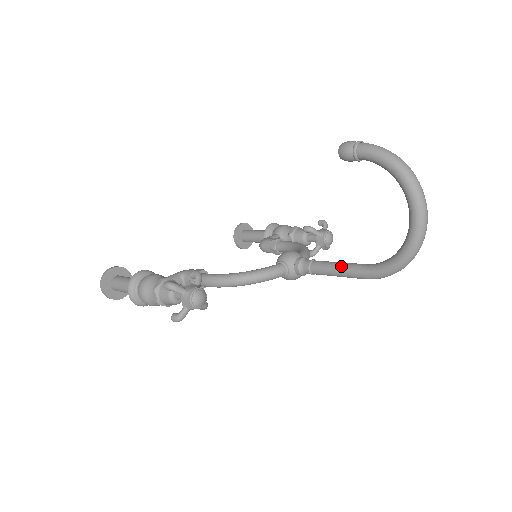
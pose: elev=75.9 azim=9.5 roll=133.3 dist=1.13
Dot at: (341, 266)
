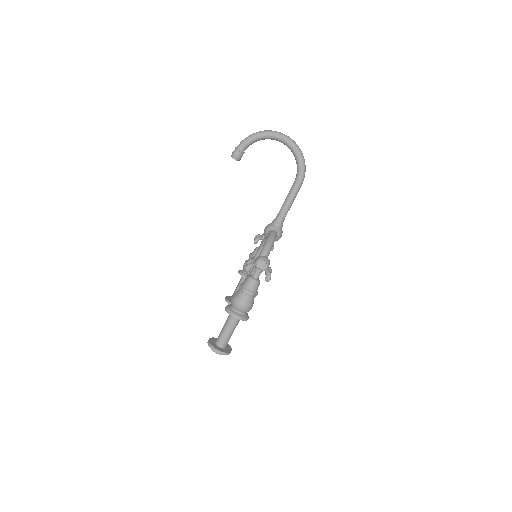
Dot at: (288, 196)
